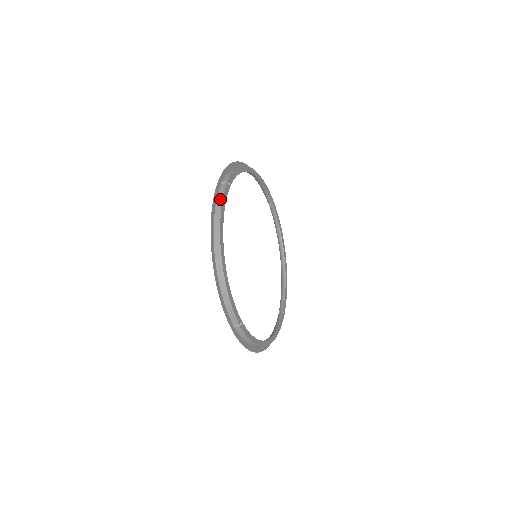
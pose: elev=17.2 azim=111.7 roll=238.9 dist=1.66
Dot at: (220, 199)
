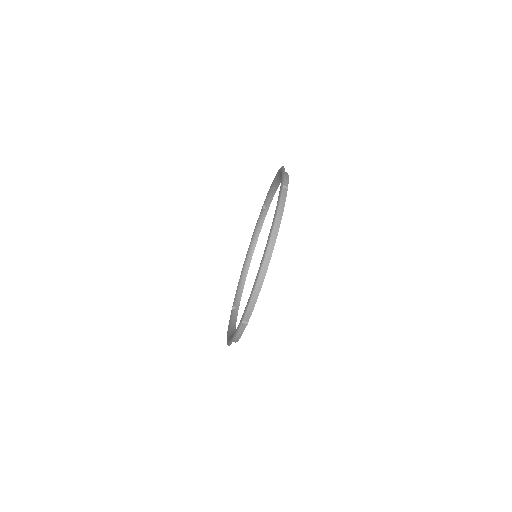
Dot at: occluded
